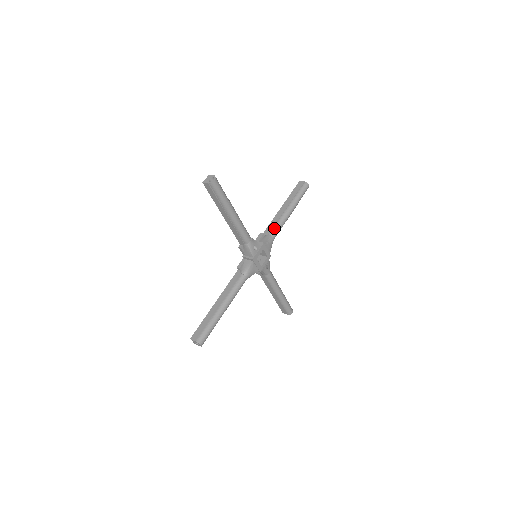
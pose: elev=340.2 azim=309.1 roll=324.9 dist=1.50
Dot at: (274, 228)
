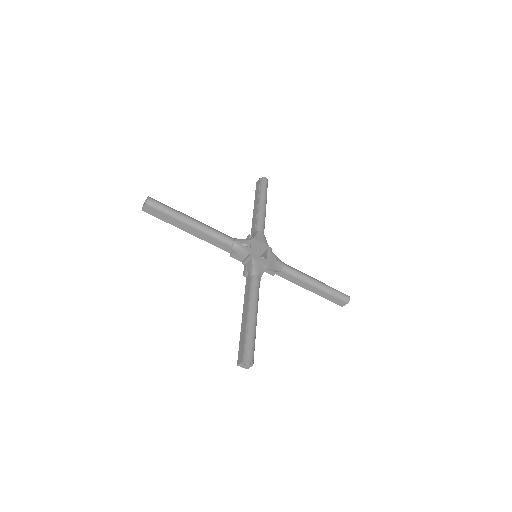
Dot at: (256, 224)
